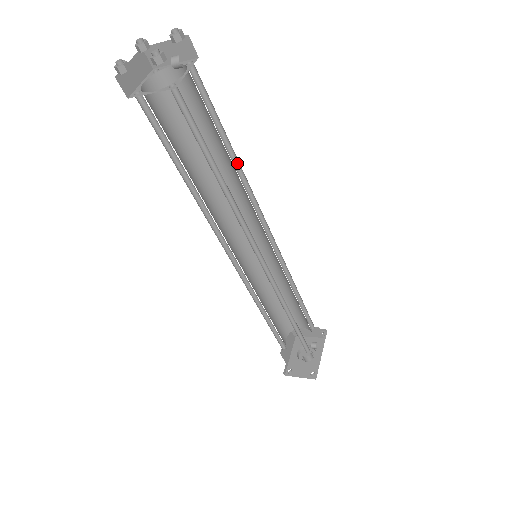
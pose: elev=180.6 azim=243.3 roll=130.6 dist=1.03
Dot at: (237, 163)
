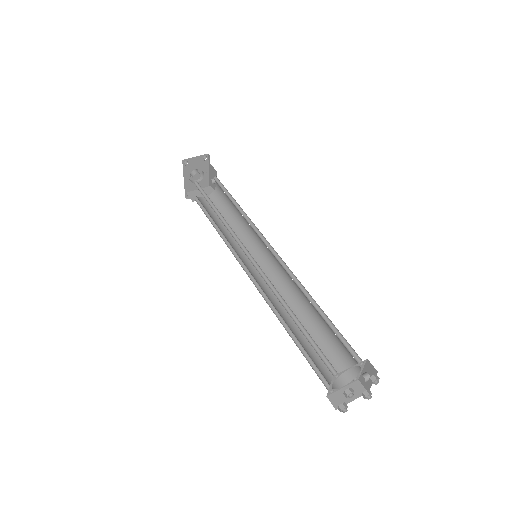
Dot at: (311, 298)
